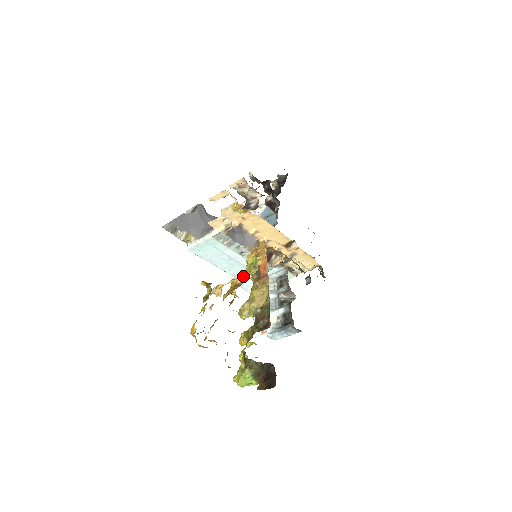
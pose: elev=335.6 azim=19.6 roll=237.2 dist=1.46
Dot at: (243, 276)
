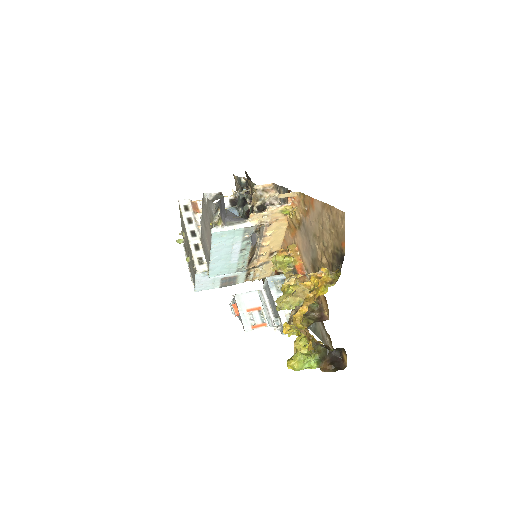
Dot at: (216, 272)
